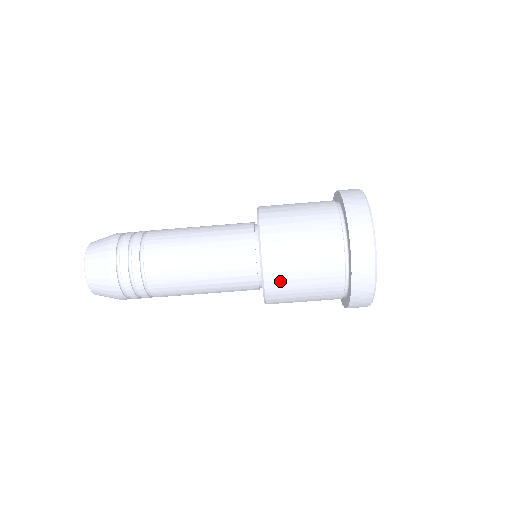
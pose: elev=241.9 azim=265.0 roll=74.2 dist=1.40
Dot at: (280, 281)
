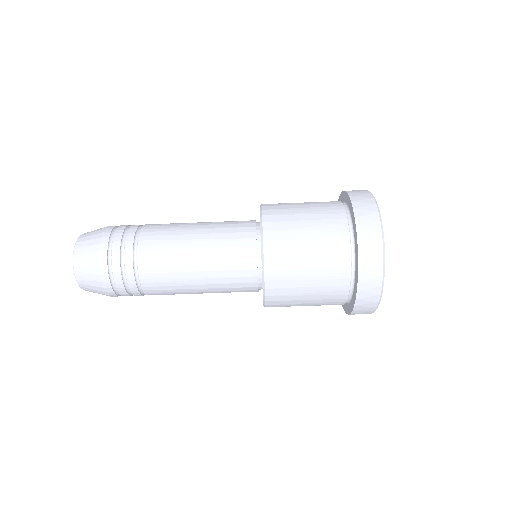
Dot at: (281, 262)
